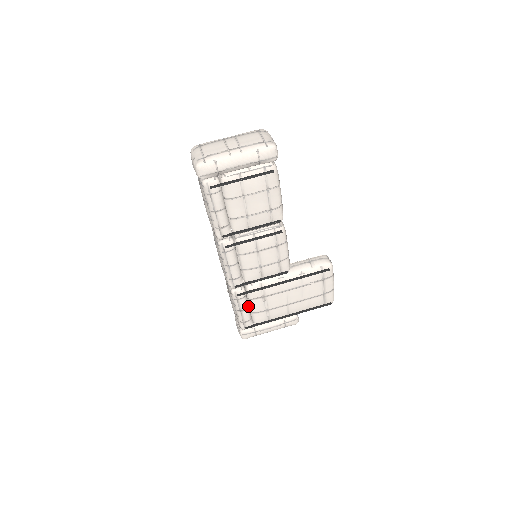
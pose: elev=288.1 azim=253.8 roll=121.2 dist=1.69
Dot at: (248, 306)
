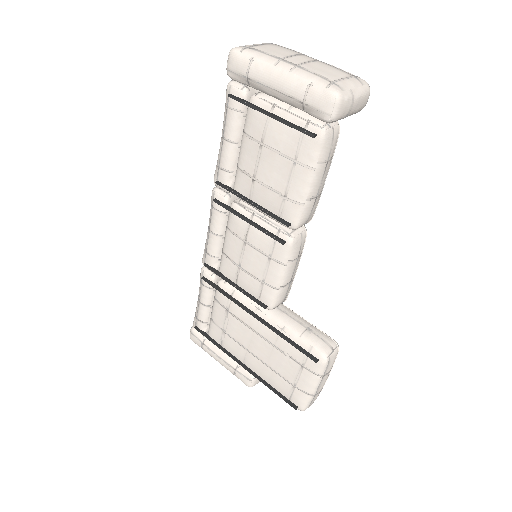
Dot at: (211, 305)
